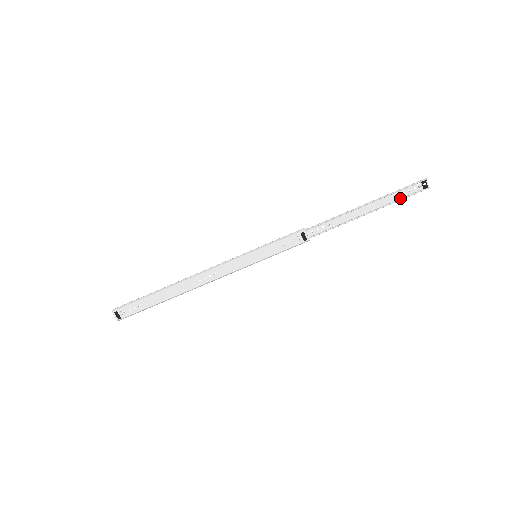
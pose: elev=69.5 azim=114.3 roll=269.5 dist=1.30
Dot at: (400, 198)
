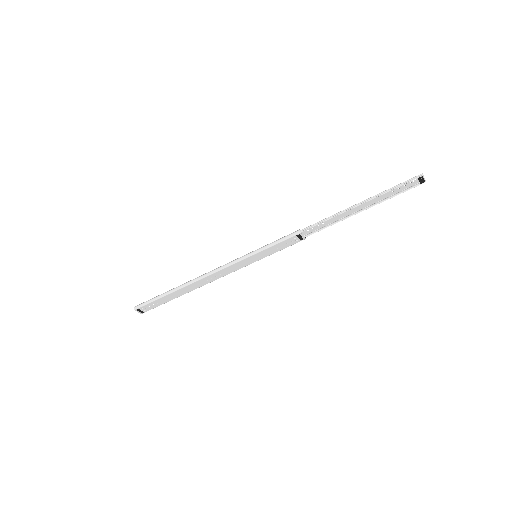
Dot at: (395, 193)
